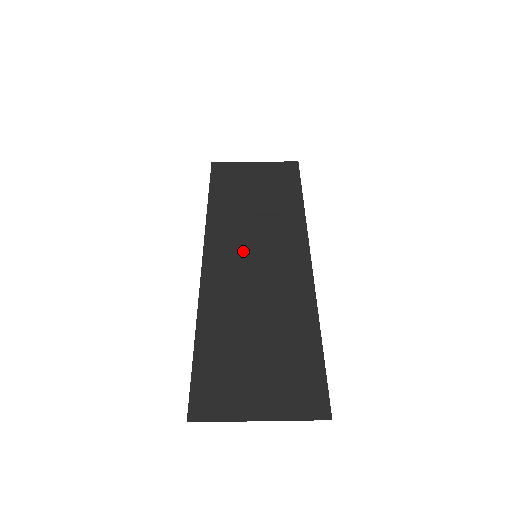
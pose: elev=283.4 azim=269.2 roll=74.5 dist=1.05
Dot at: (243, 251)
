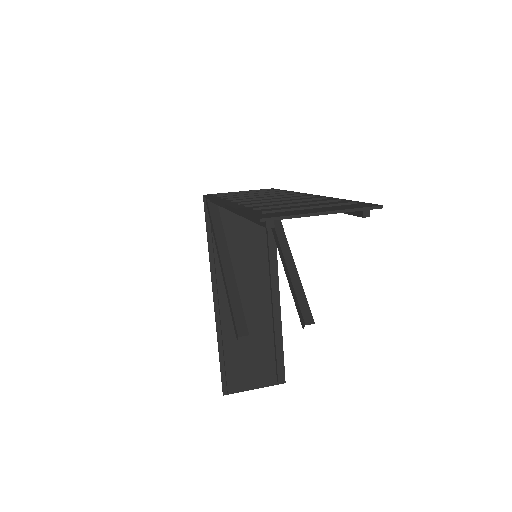
Dot at: occluded
